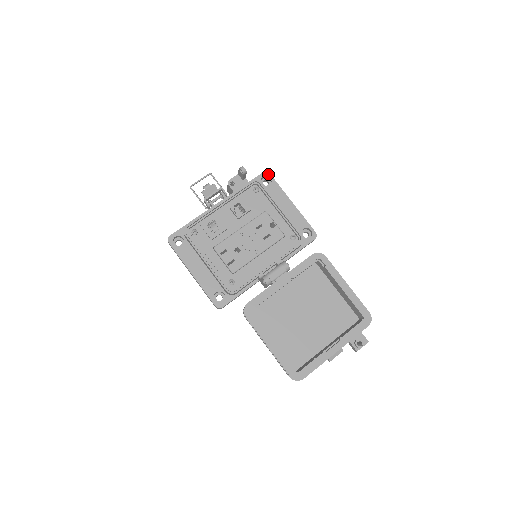
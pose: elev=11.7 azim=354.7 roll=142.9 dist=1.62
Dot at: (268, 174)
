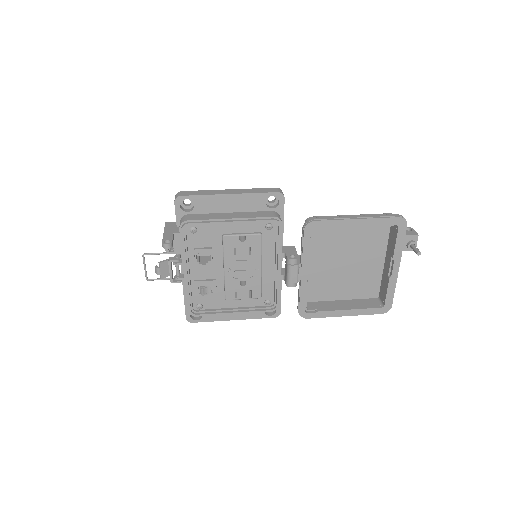
Dot at: (180, 198)
